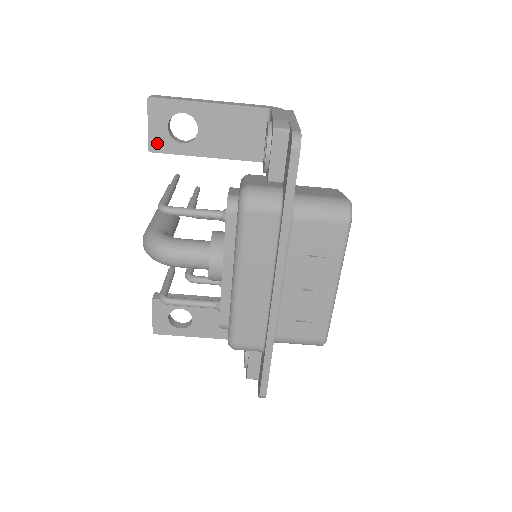
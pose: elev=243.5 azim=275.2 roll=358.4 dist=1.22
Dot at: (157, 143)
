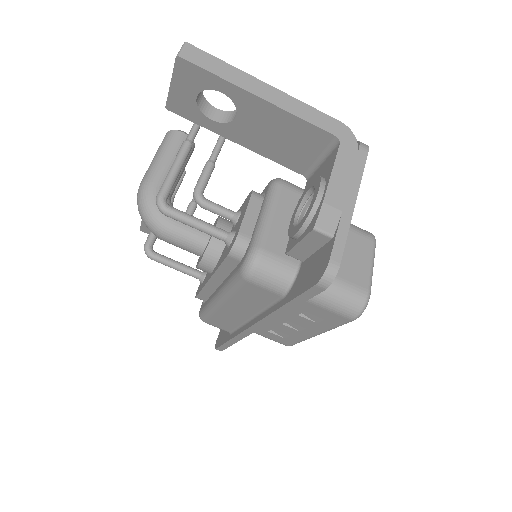
Dot at: (178, 105)
